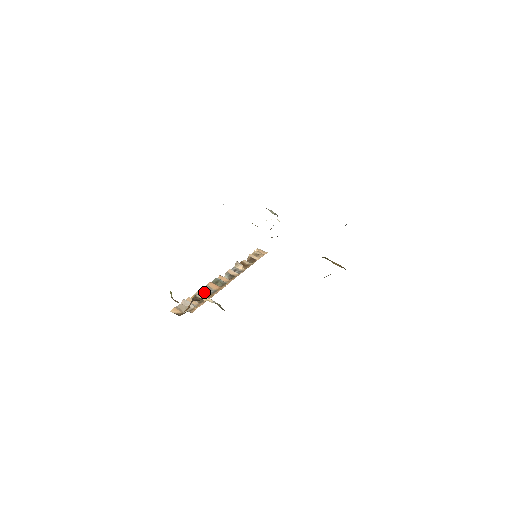
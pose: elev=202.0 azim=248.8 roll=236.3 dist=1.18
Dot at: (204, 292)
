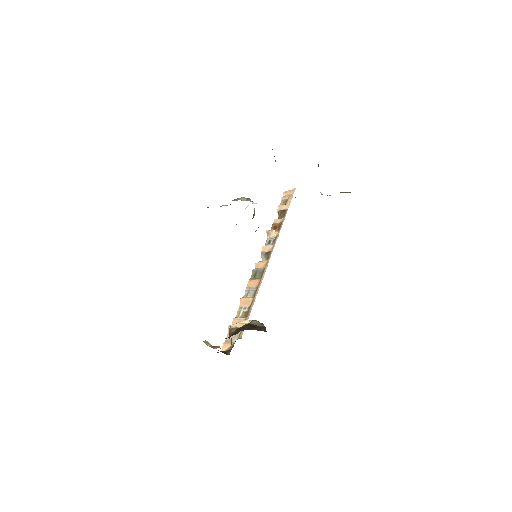
Dot at: (246, 300)
